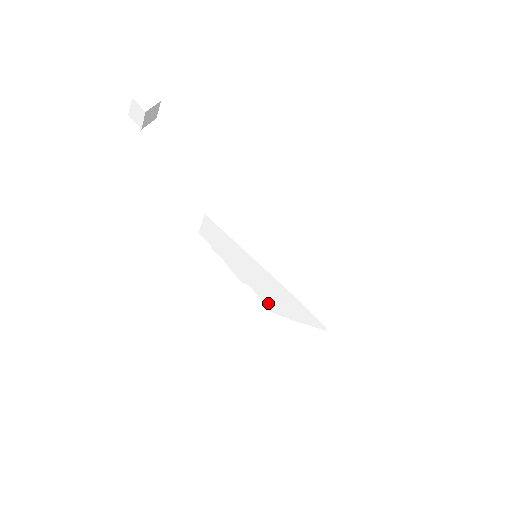
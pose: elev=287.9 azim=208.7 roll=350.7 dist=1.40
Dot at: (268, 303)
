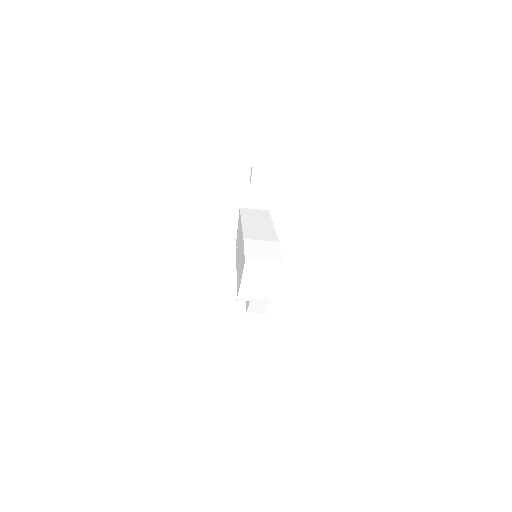
Dot at: occluded
